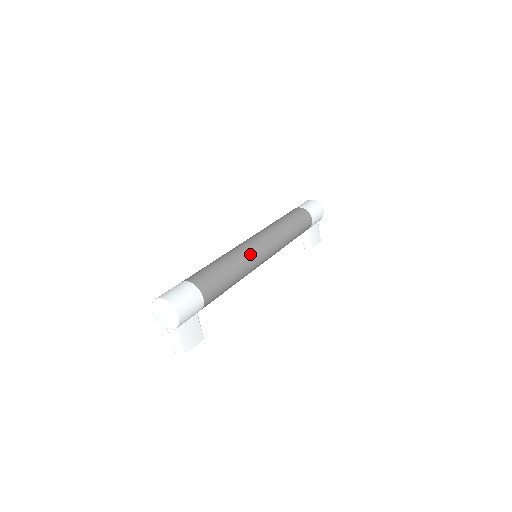
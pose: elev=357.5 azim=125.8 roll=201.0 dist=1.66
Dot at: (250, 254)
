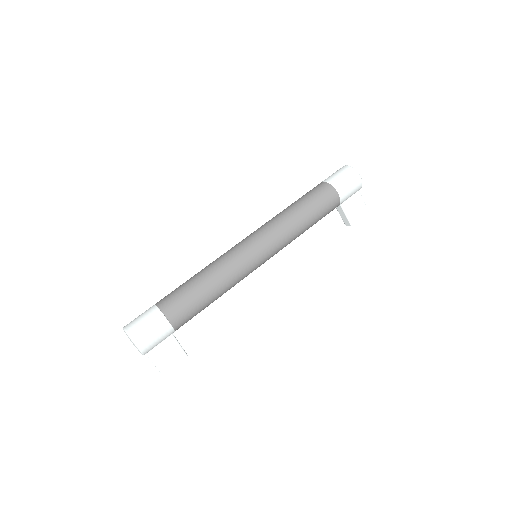
Dot at: (234, 261)
